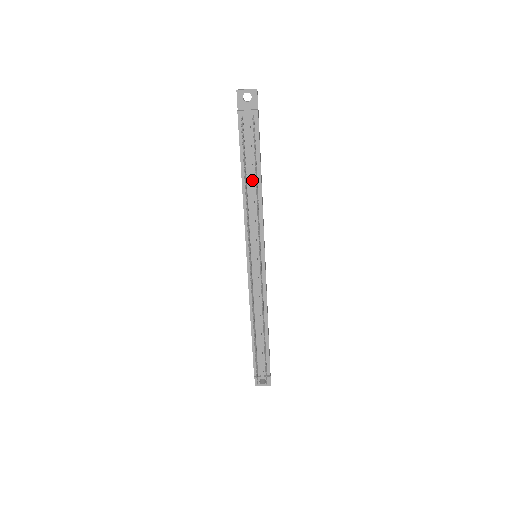
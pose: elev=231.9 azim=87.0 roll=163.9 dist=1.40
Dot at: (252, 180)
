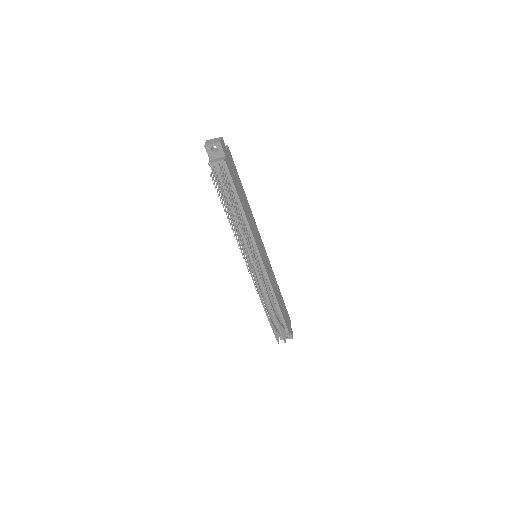
Dot at: occluded
